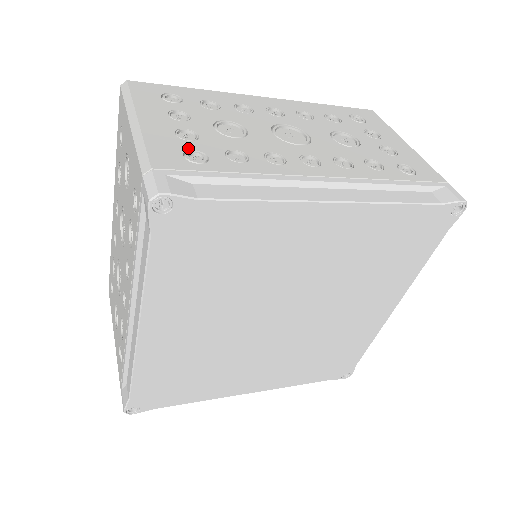
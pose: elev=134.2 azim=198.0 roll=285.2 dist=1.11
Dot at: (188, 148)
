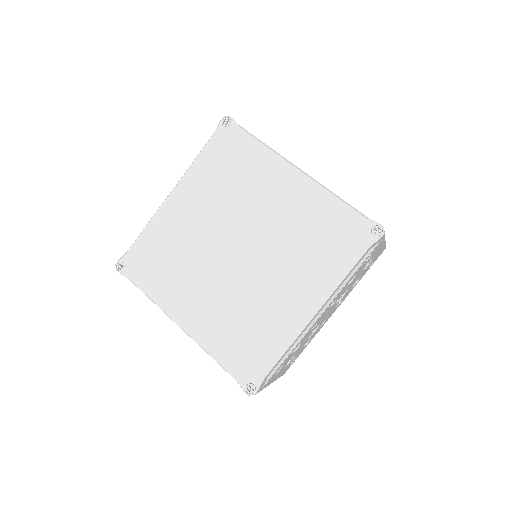
Dot at: occluded
